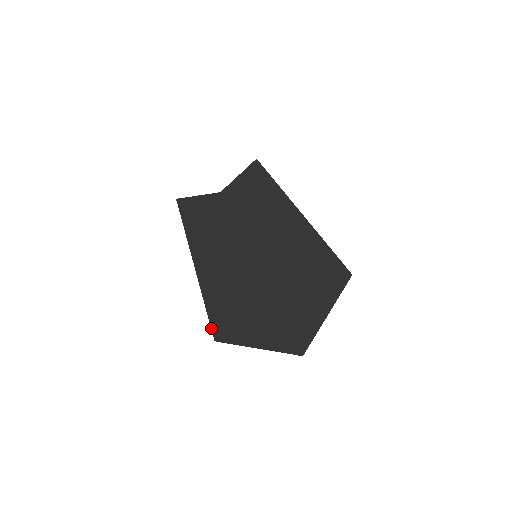
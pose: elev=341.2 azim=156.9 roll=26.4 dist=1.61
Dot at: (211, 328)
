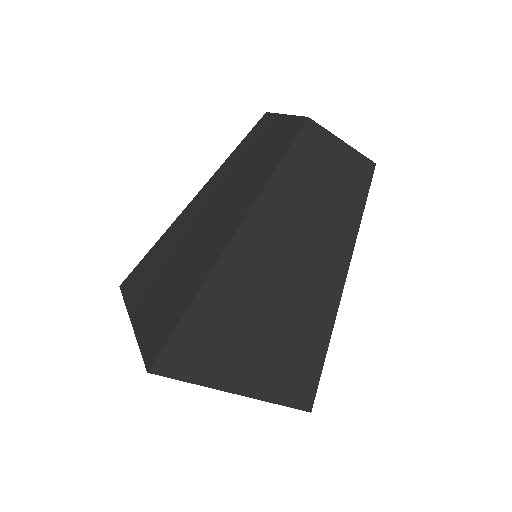
Dot at: (134, 269)
